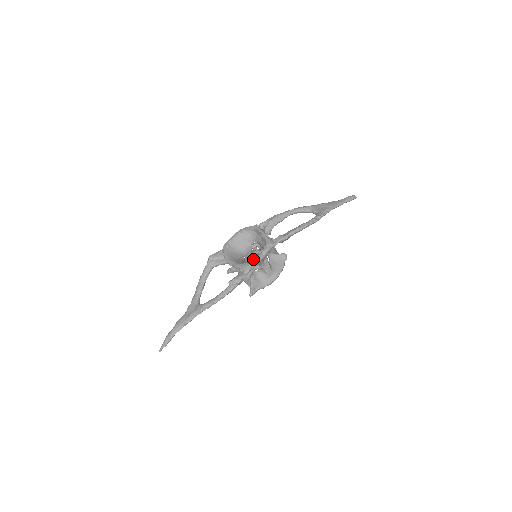
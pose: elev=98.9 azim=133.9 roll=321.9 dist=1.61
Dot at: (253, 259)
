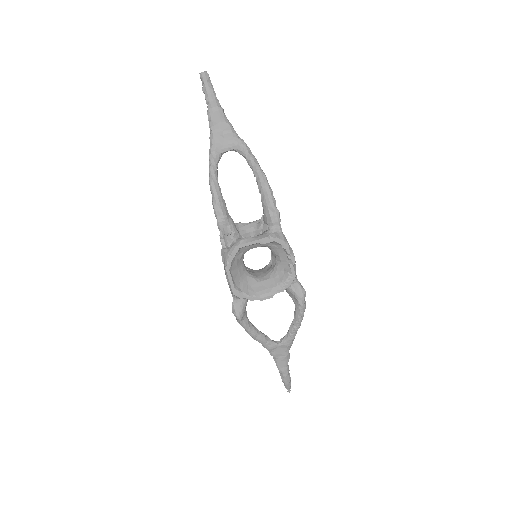
Dot at: (291, 268)
